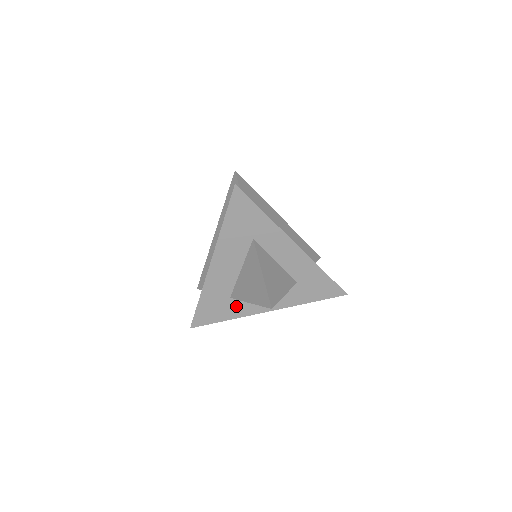
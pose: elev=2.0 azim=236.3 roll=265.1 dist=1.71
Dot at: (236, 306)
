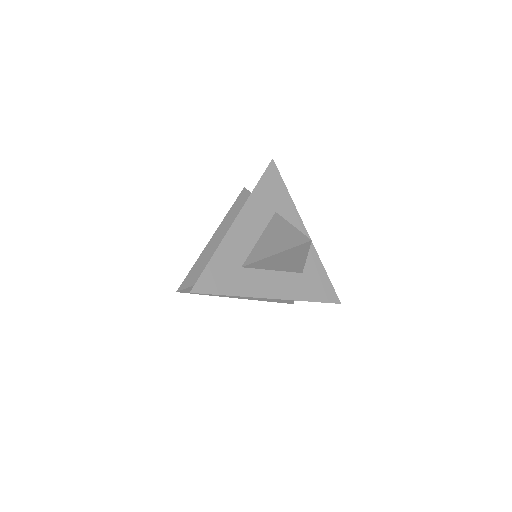
Dot at: (244, 280)
